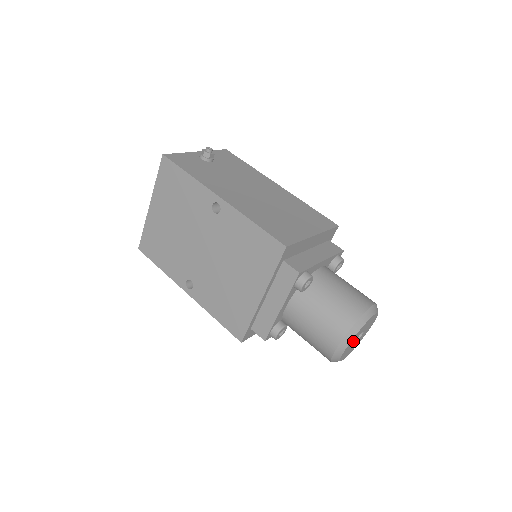
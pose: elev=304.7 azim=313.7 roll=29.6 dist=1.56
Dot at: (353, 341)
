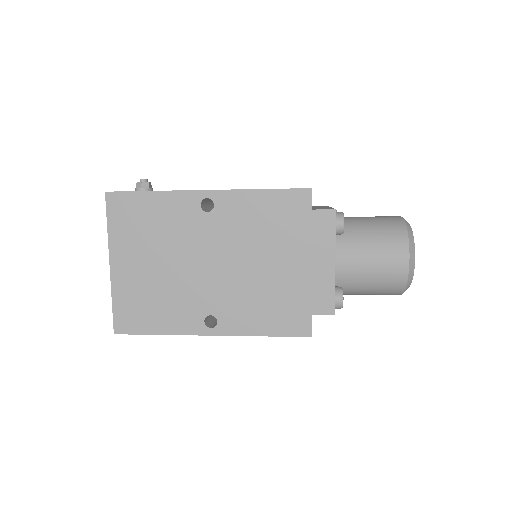
Dot at: occluded
